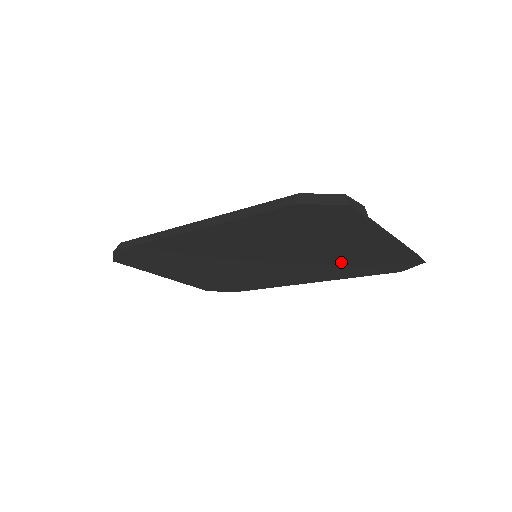
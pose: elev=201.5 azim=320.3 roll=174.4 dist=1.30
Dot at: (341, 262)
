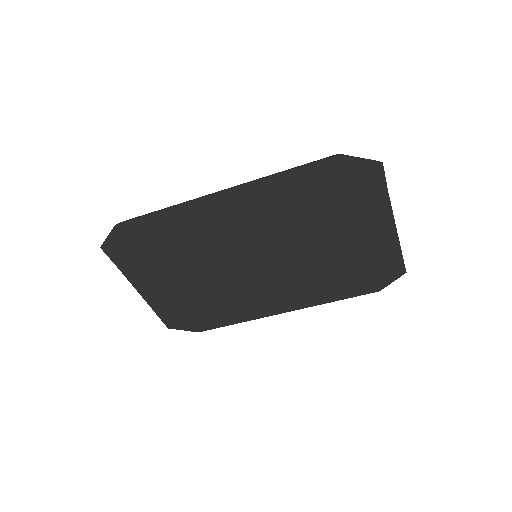
Dot at: (335, 267)
